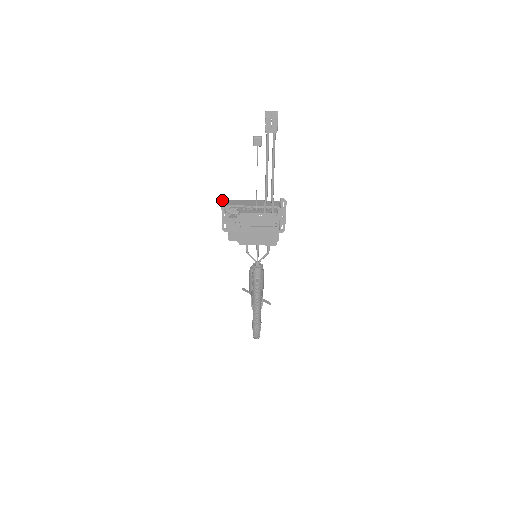
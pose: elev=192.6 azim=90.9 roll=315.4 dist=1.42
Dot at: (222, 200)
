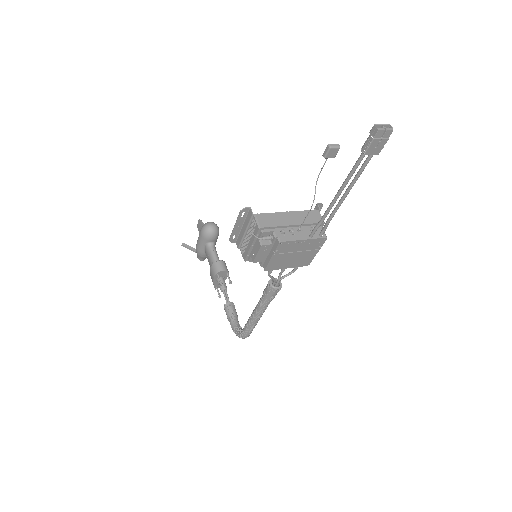
Dot at: (241, 211)
